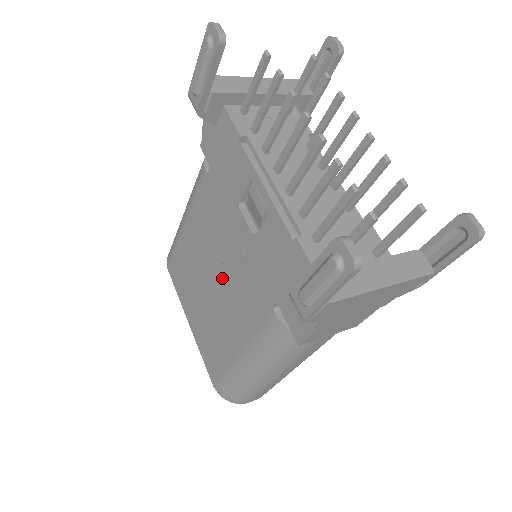
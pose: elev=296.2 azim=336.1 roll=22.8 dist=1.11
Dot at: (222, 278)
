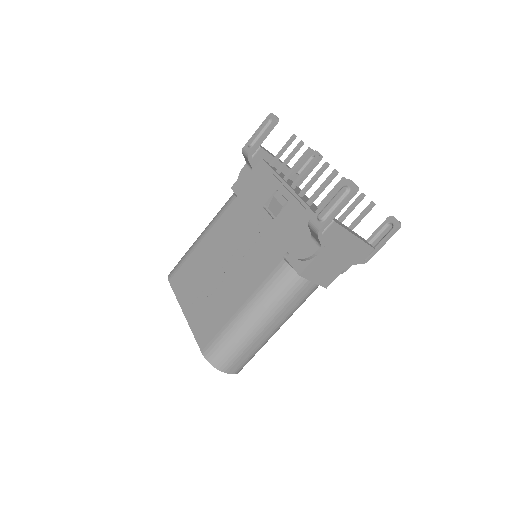
Dot at: (236, 259)
